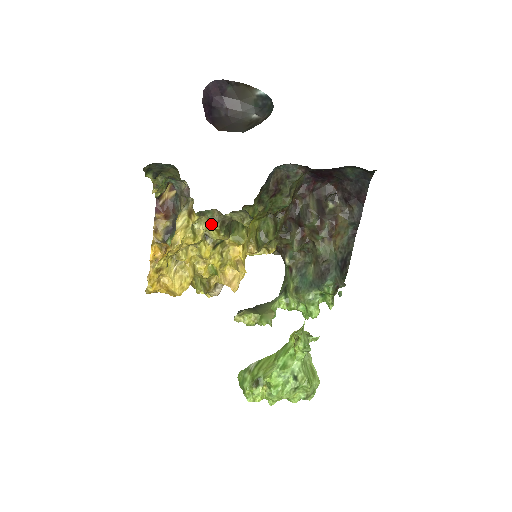
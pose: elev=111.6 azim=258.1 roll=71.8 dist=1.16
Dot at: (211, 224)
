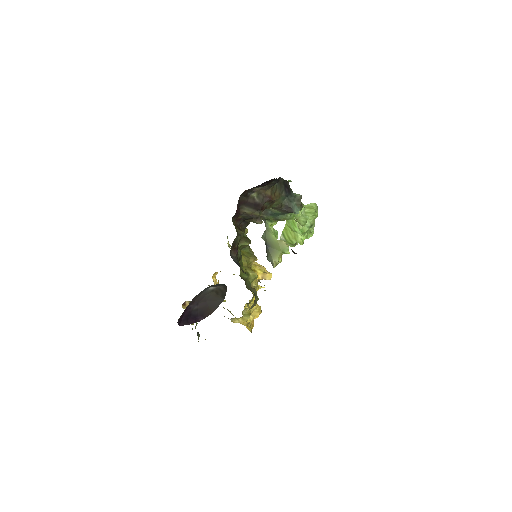
Dot at: occluded
